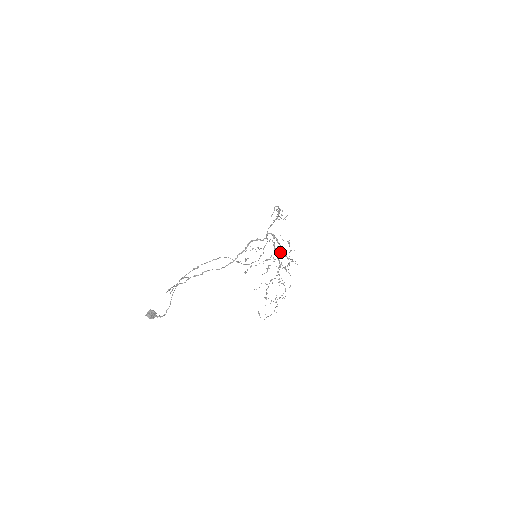
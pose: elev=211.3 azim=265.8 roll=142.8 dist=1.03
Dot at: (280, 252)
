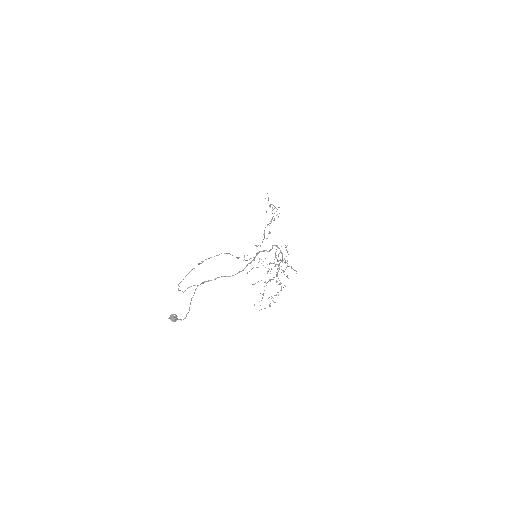
Dot at: (282, 260)
